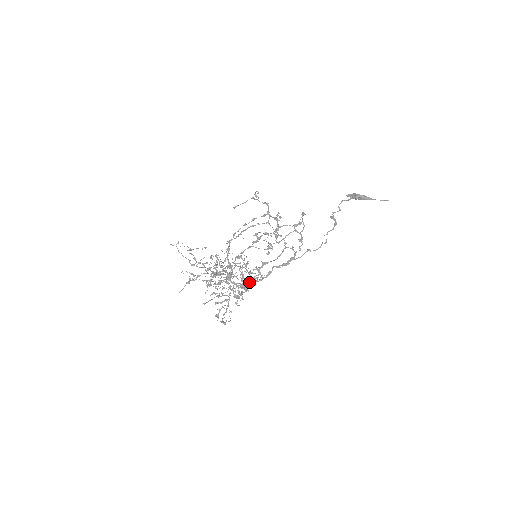
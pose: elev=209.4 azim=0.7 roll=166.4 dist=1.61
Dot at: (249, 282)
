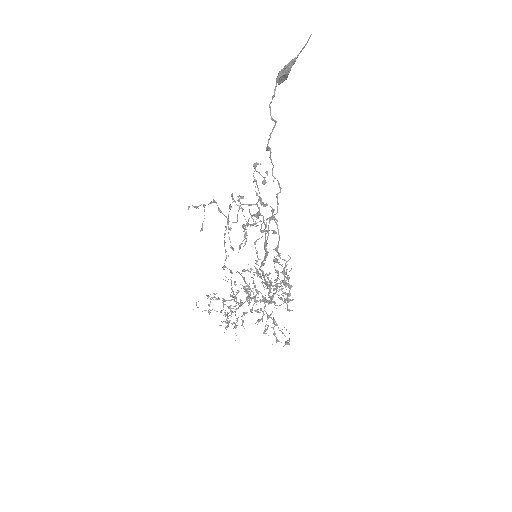
Dot at: occluded
